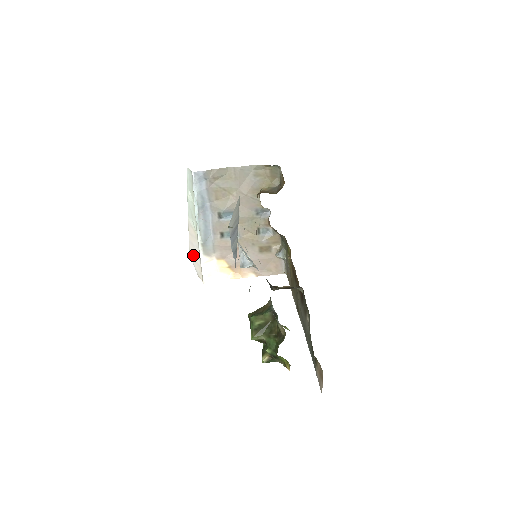
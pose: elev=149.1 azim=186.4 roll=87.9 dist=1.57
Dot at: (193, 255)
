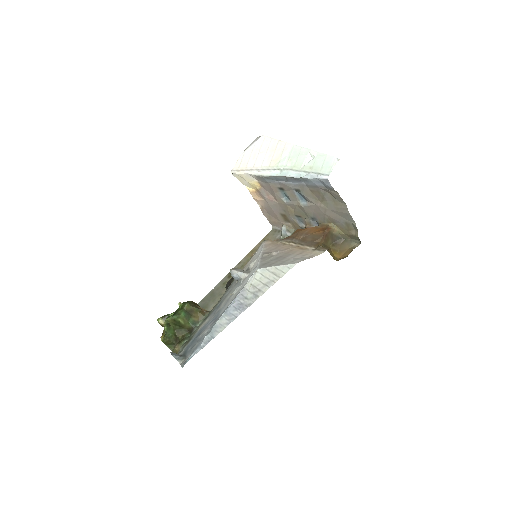
Dot at: (258, 148)
